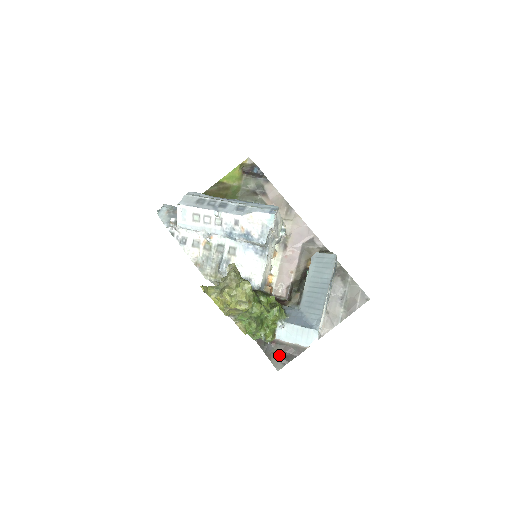
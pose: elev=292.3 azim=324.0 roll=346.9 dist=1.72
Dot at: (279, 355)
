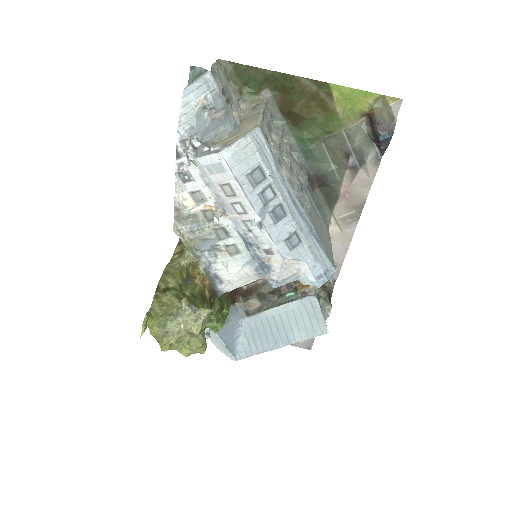
Dot at: occluded
